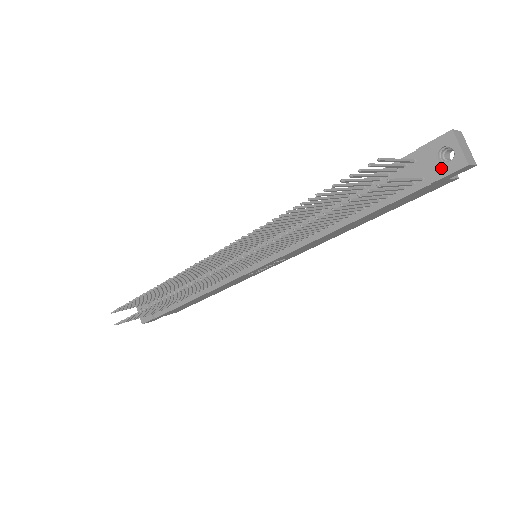
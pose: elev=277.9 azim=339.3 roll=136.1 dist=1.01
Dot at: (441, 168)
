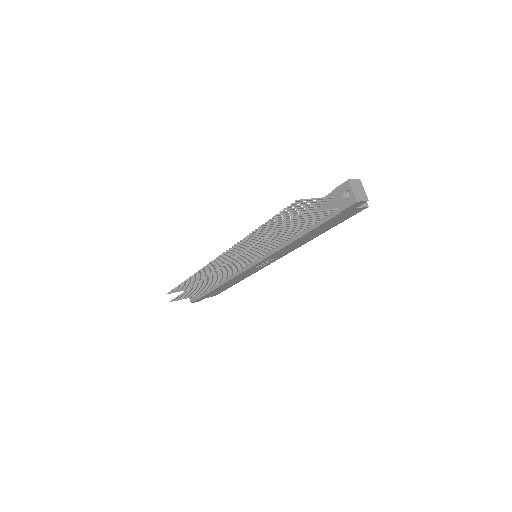
Dot at: (344, 203)
